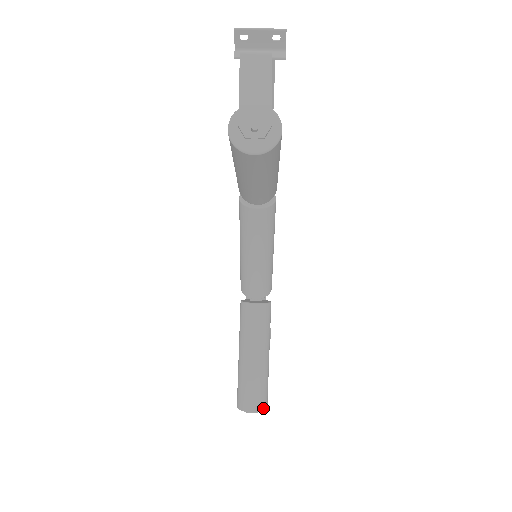
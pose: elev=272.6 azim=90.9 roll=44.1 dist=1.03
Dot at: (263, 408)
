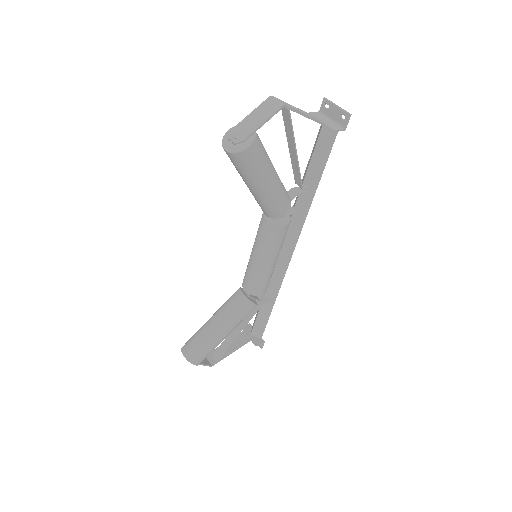
Dot at: (191, 360)
